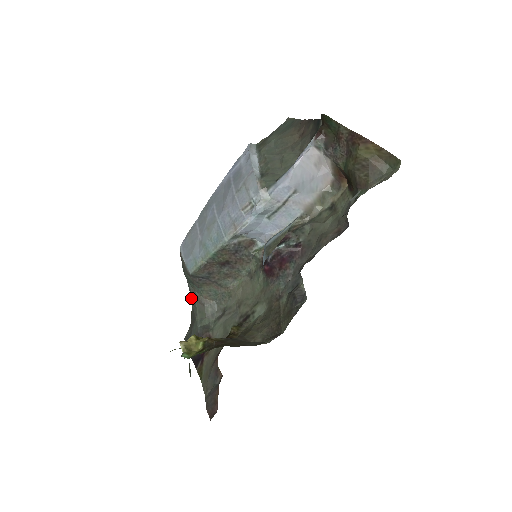
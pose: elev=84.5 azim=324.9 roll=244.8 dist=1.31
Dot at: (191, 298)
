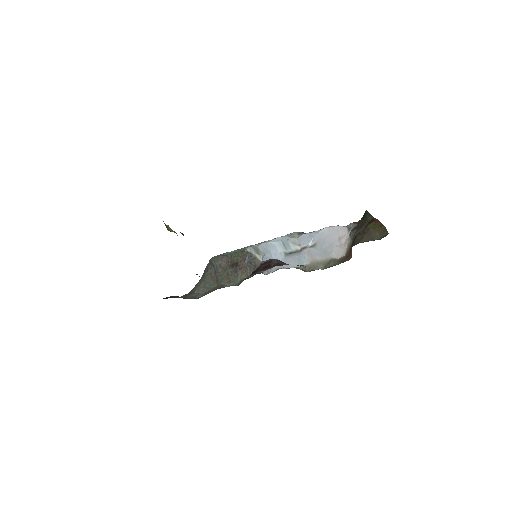
Dot at: occluded
